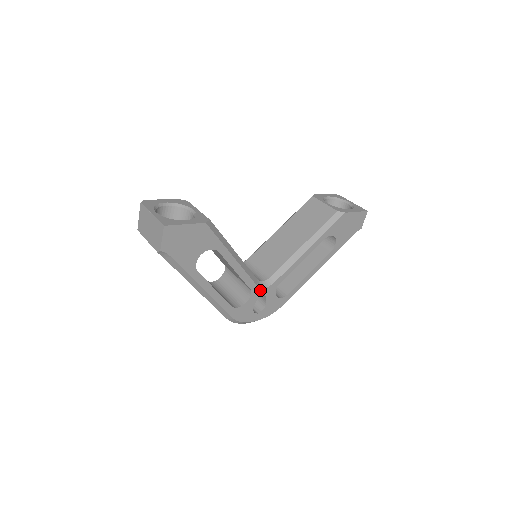
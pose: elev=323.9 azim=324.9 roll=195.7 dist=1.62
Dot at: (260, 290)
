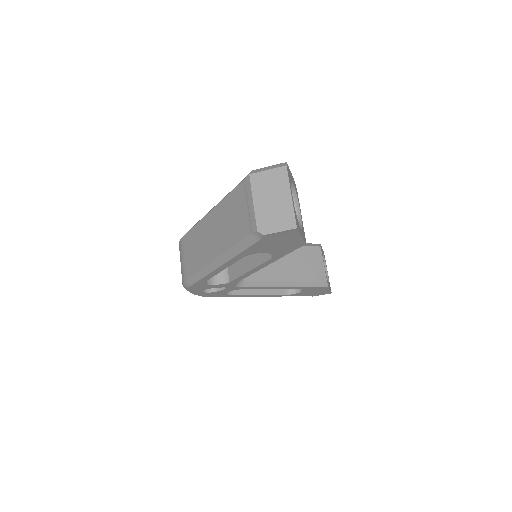
Dot at: (231, 285)
